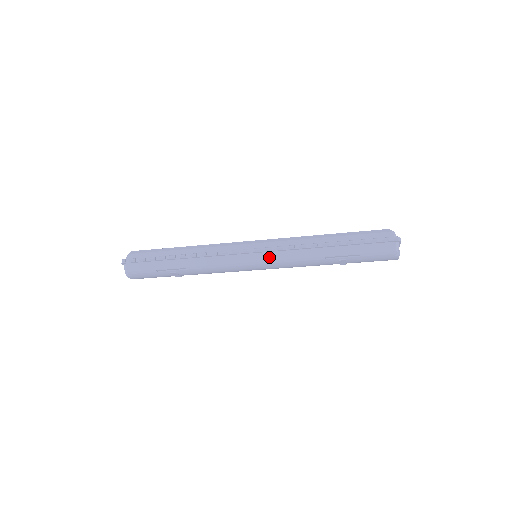
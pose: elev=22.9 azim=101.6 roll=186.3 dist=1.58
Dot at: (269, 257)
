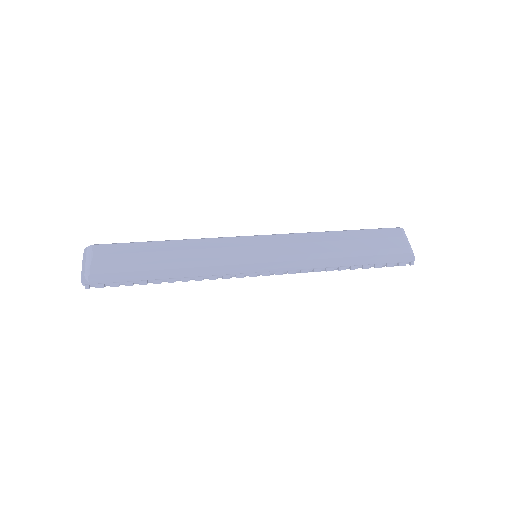
Dot at: occluded
